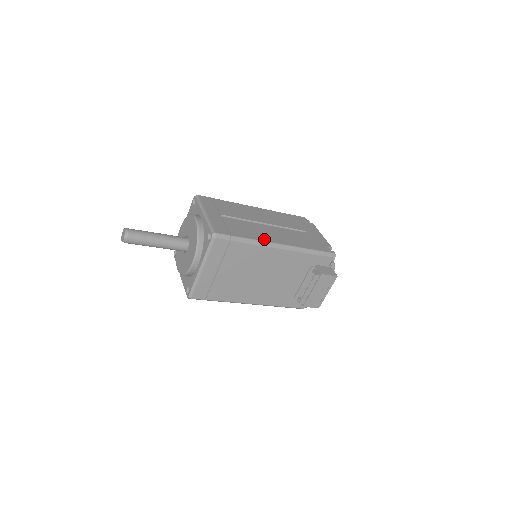
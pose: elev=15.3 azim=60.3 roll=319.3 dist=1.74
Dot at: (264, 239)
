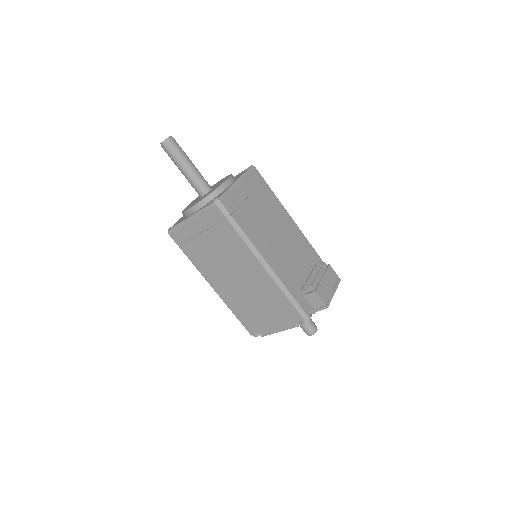
Dot at: occluded
